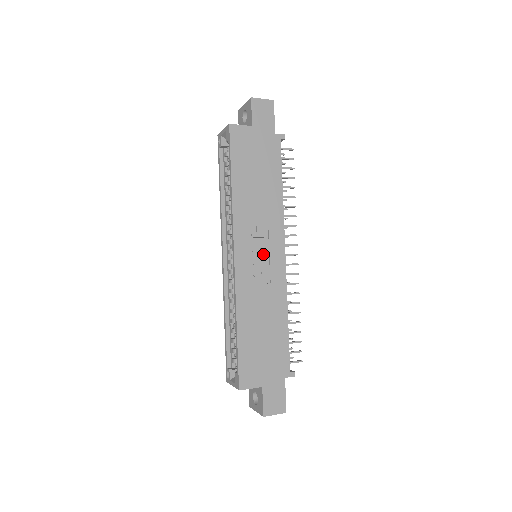
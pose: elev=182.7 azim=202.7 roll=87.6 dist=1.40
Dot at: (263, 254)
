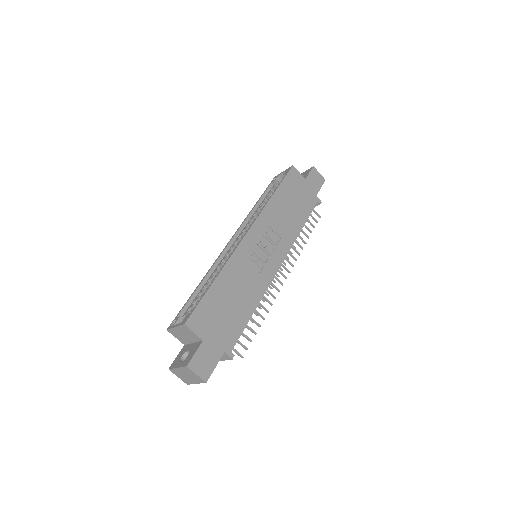
Dot at: (266, 251)
